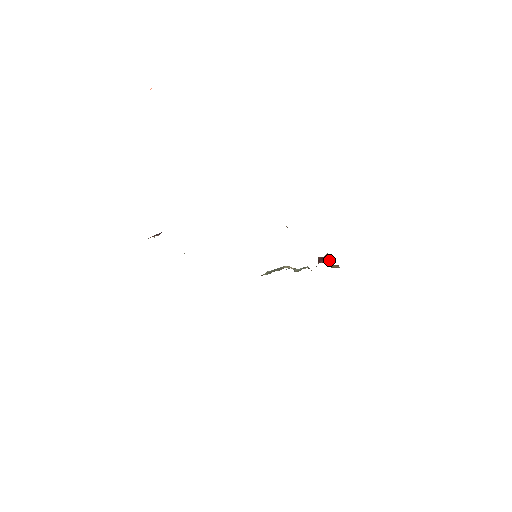
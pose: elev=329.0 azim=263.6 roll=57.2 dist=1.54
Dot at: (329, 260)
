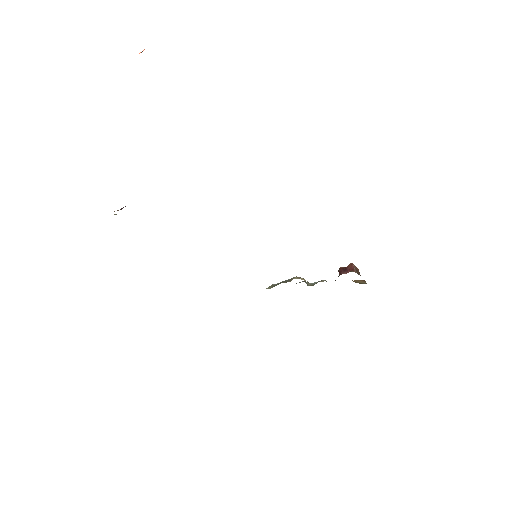
Dot at: (353, 271)
